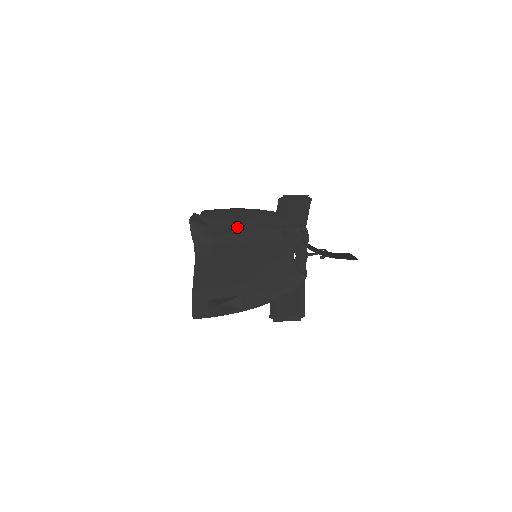
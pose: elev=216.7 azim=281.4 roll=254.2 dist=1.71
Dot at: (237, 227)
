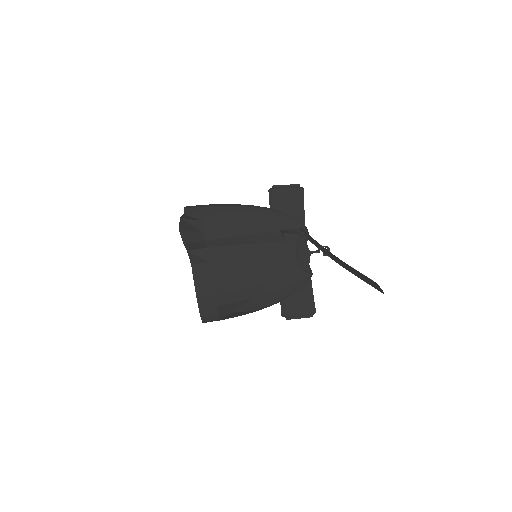
Dot at: (232, 229)
